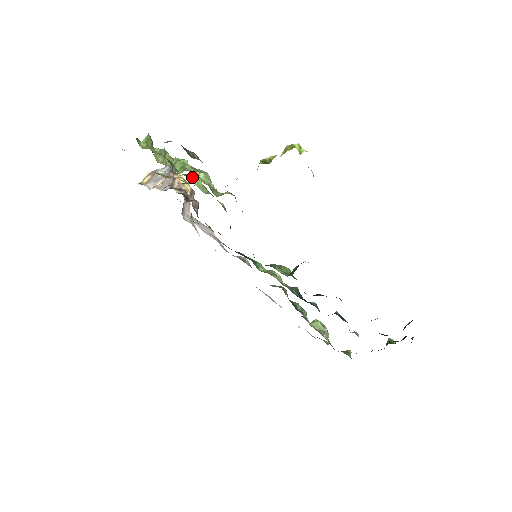
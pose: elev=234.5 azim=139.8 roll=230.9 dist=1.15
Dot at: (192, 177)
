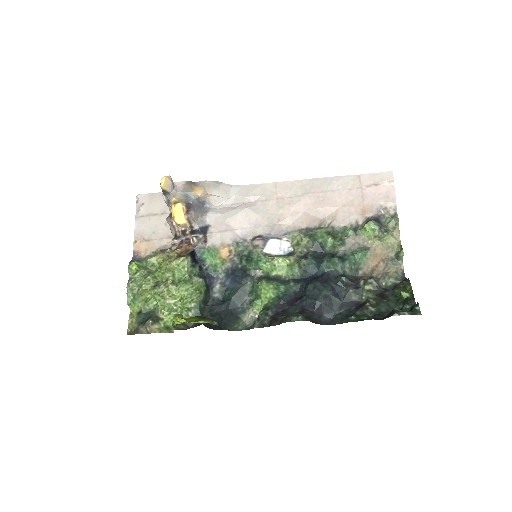
Dot at: (168, 276)
